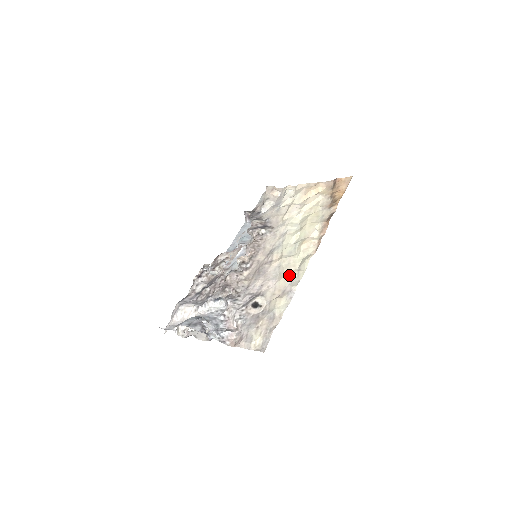
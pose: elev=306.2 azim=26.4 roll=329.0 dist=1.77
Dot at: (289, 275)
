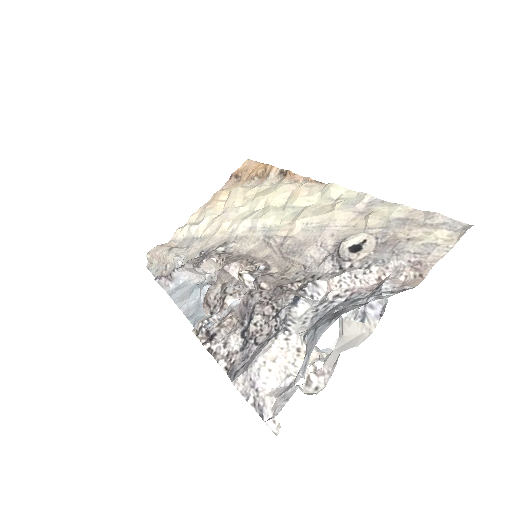
Dot at: (337, 206)
